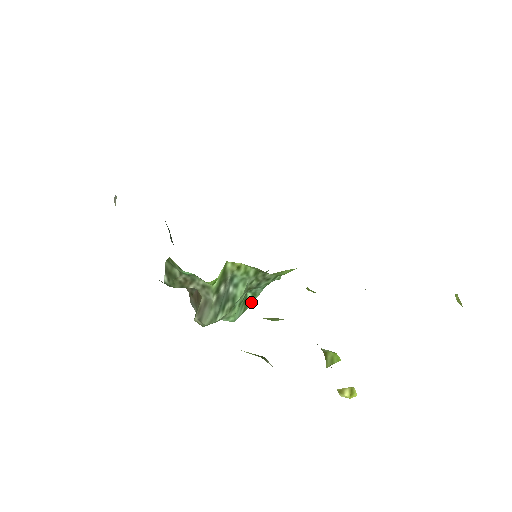
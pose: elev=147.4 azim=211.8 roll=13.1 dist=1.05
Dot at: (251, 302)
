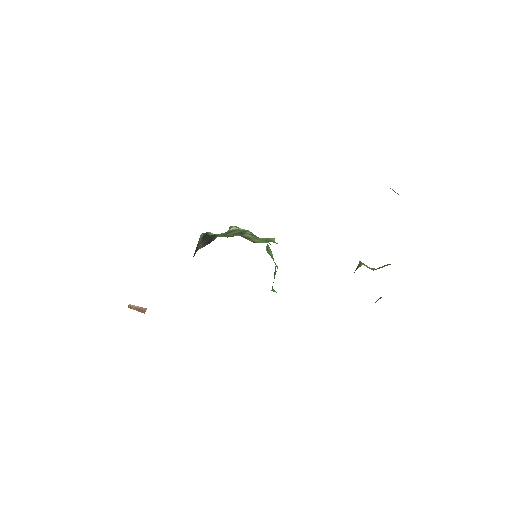
Dot at: occluded
